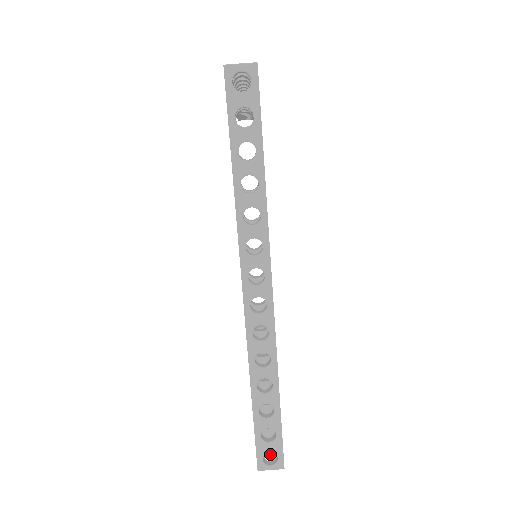
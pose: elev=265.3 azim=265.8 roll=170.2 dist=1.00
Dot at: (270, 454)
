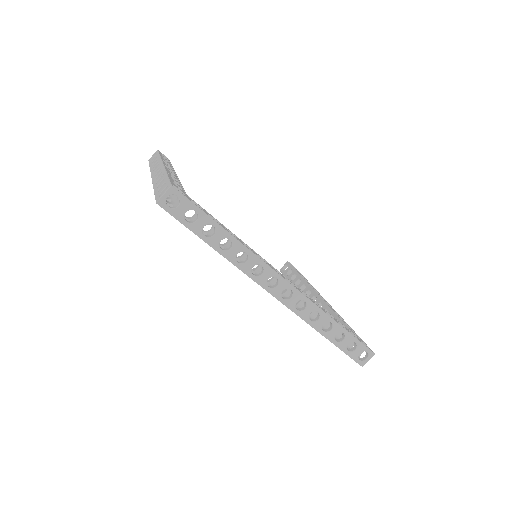
Dot at: (361, 352)
